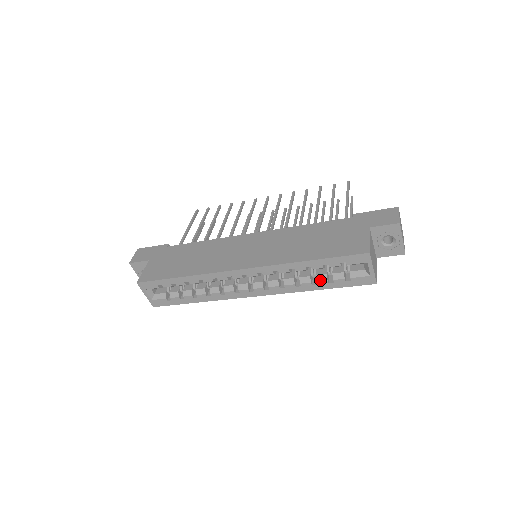
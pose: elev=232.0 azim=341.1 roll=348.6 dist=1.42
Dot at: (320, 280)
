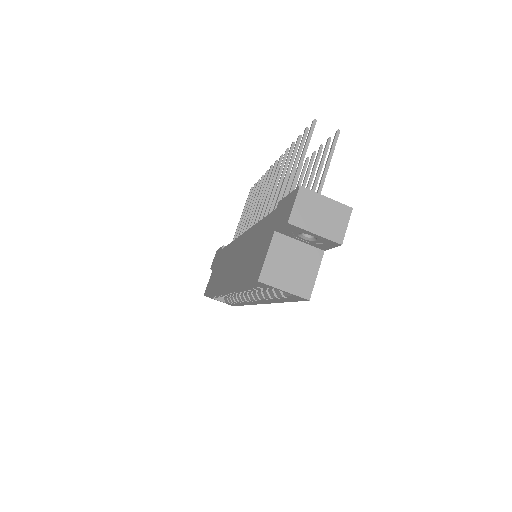
Dot at: (272, 296)
